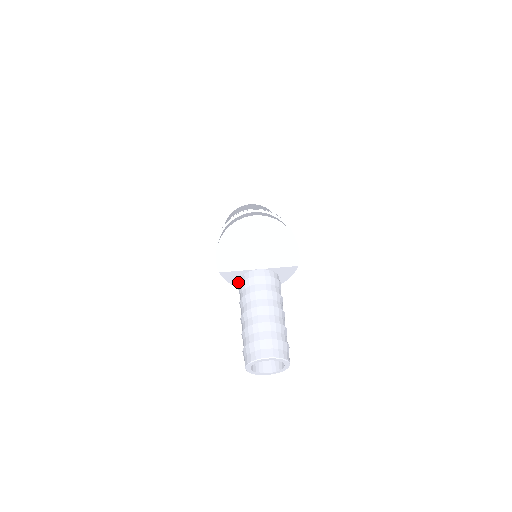
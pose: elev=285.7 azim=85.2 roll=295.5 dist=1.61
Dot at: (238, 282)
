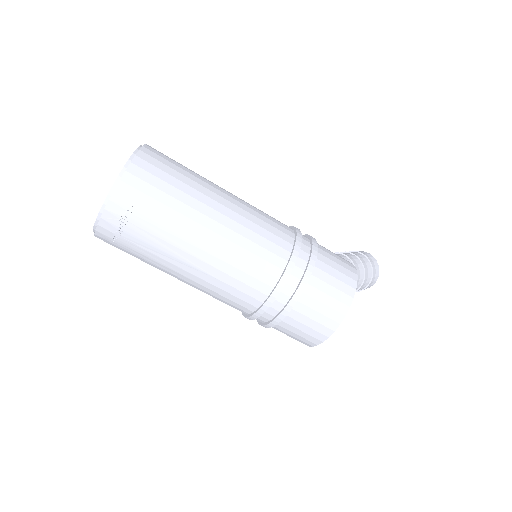
Dot at: occluded
